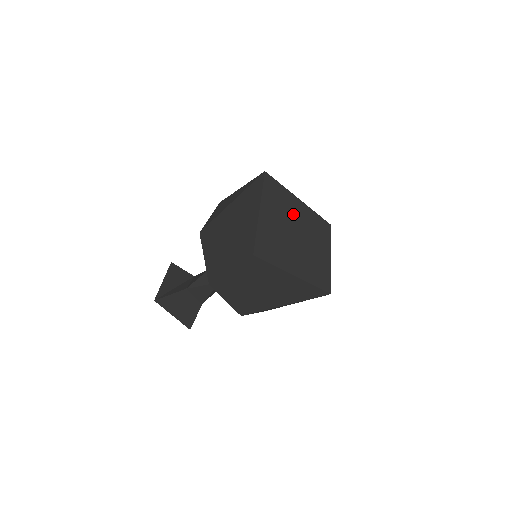
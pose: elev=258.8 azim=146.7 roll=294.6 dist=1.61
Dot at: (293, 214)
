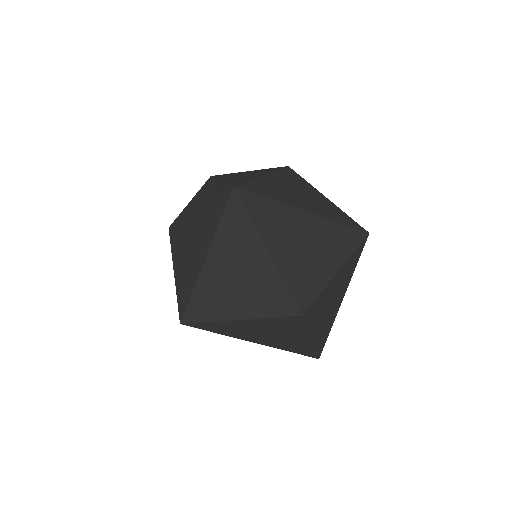
Dot at: (251, 279)
